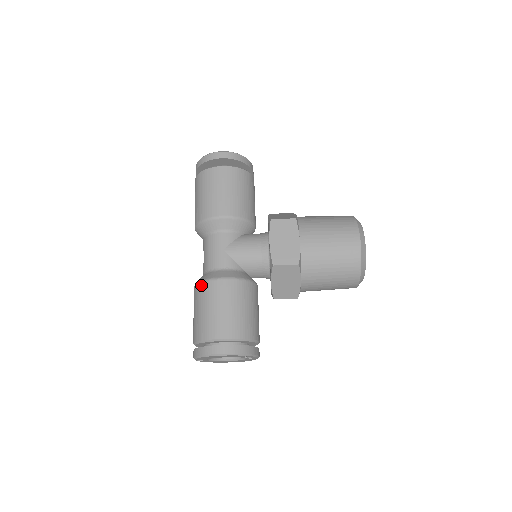
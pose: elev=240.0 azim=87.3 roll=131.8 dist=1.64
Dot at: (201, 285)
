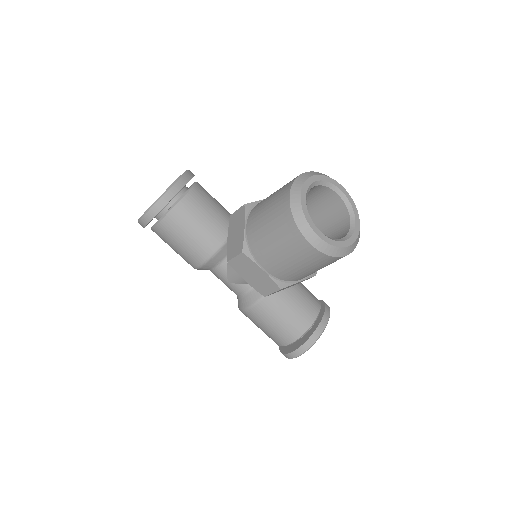
Dot at: occluded
